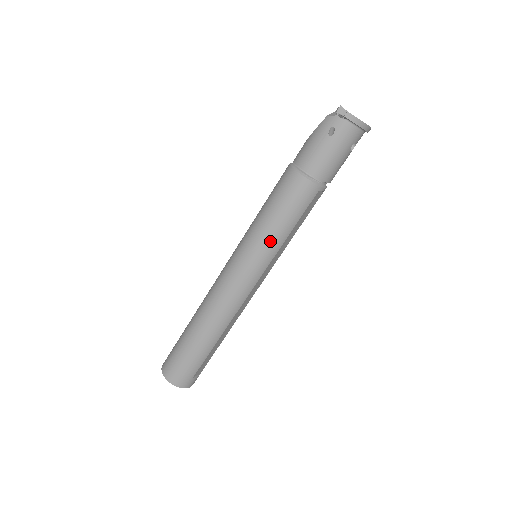
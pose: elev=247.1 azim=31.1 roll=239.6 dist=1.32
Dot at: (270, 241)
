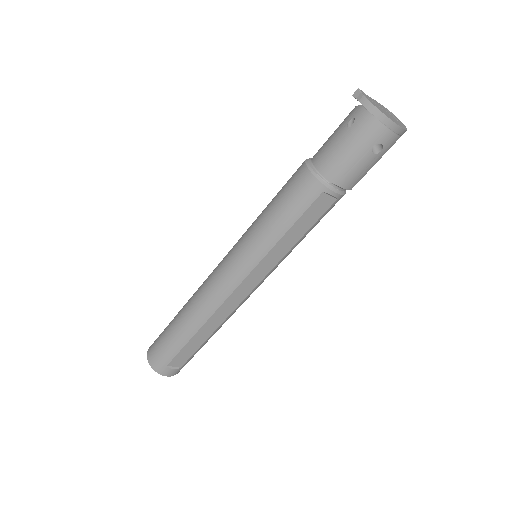
Dot at: (261, 236)
